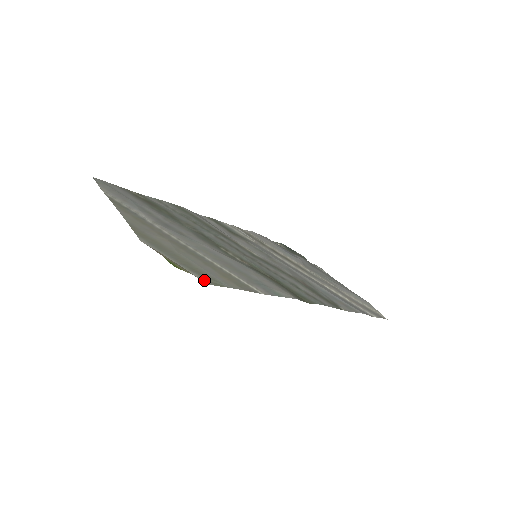
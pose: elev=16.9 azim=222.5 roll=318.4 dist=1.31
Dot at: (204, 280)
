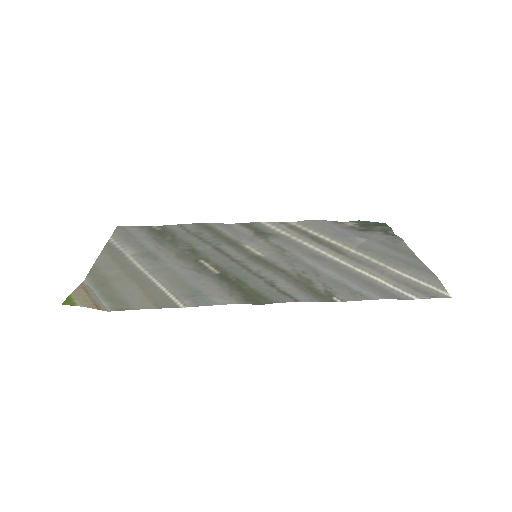
Dot at: (110, 307)
